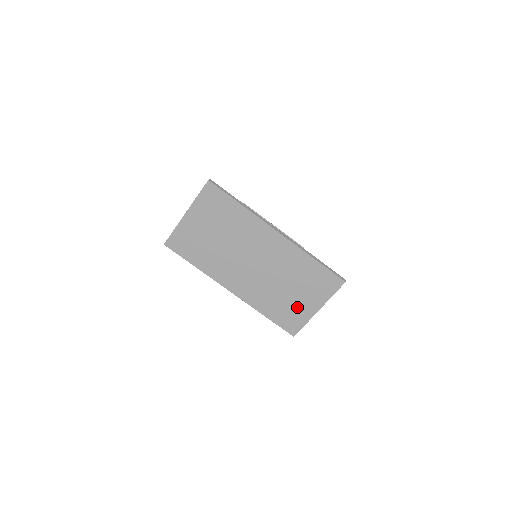
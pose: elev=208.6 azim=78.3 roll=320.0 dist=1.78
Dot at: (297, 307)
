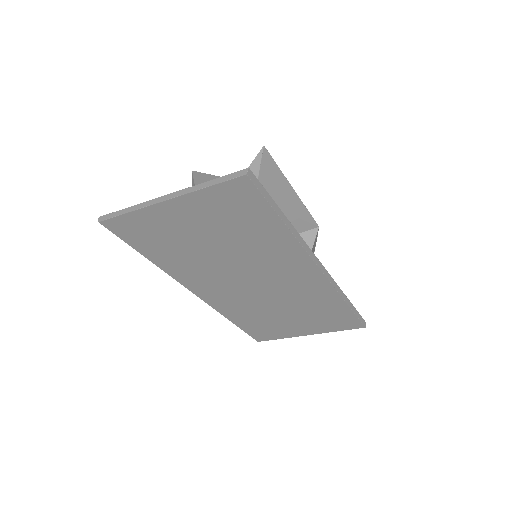
Dot at: (283, 327)
